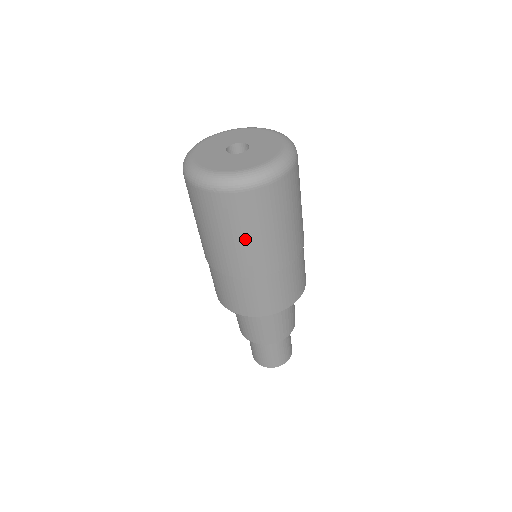
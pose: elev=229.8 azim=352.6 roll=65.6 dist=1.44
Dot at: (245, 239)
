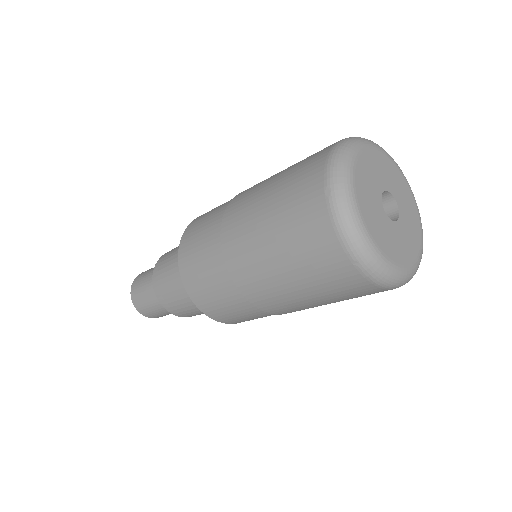
Dot at: (309, 297)
